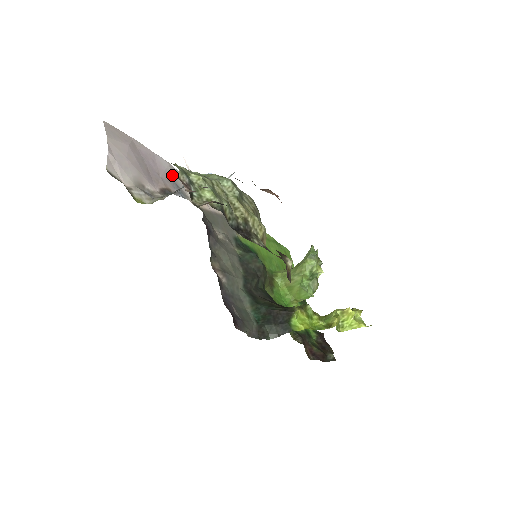
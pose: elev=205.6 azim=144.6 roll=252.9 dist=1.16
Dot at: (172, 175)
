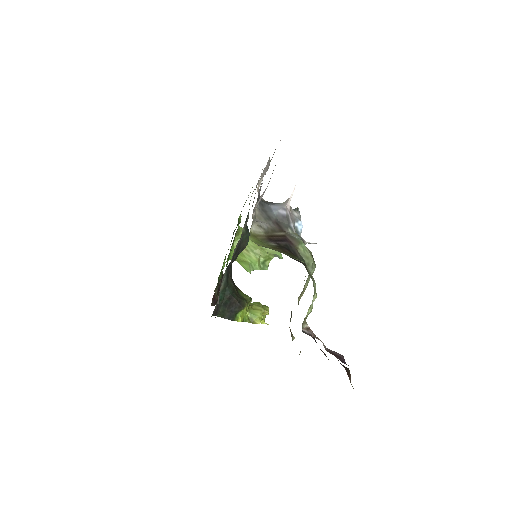
Dot at: occluded
